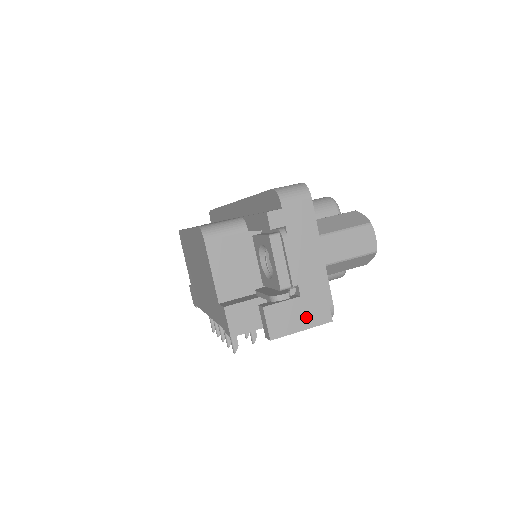
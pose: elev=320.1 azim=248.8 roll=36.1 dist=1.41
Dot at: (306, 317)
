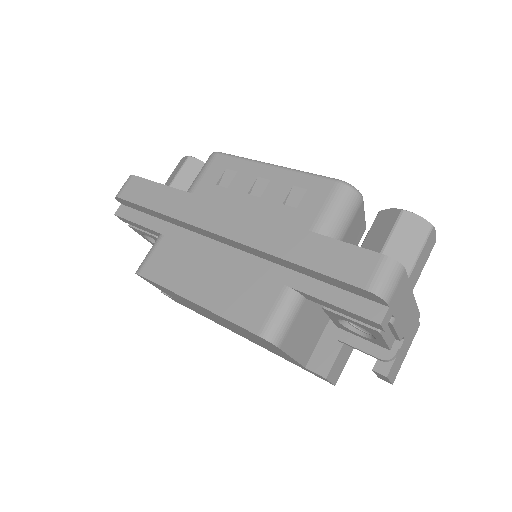
Dot at: (408, 344)
